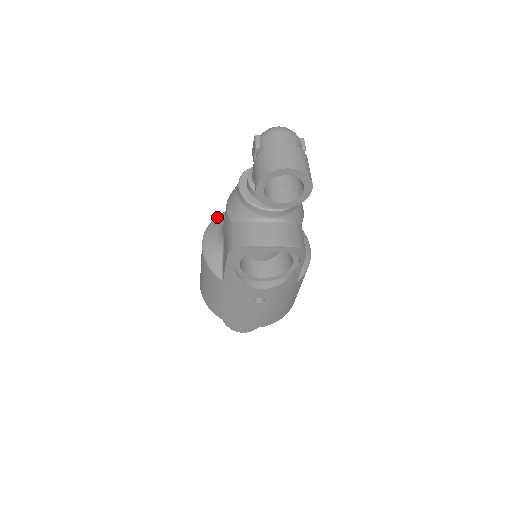
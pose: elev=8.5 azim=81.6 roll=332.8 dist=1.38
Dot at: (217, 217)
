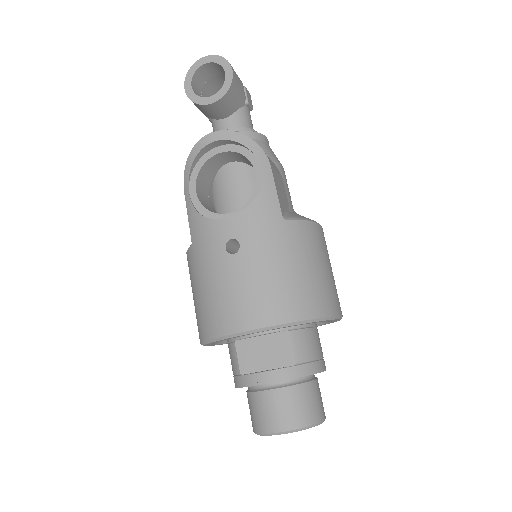
Dot at: occluded
